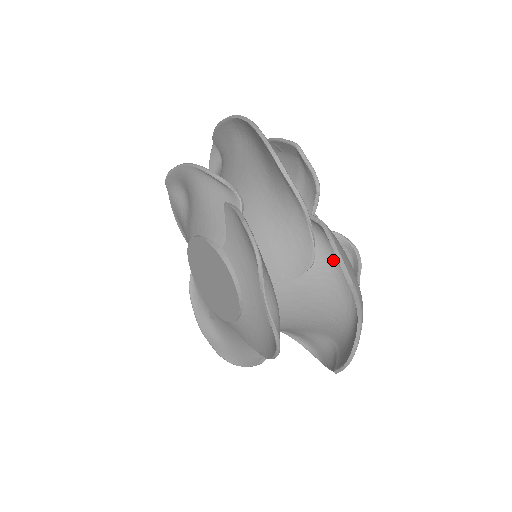
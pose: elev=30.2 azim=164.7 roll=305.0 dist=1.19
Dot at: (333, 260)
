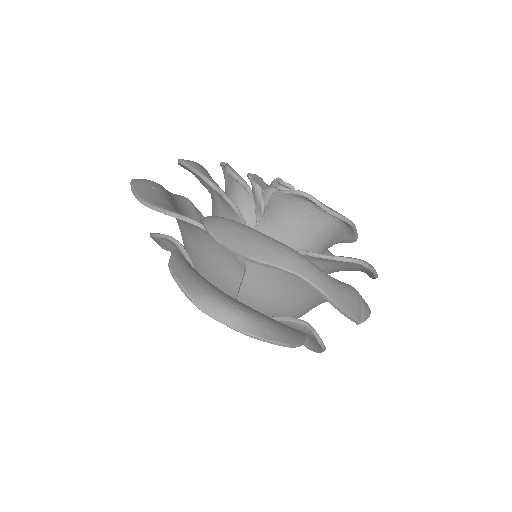
Dot at: occluded
